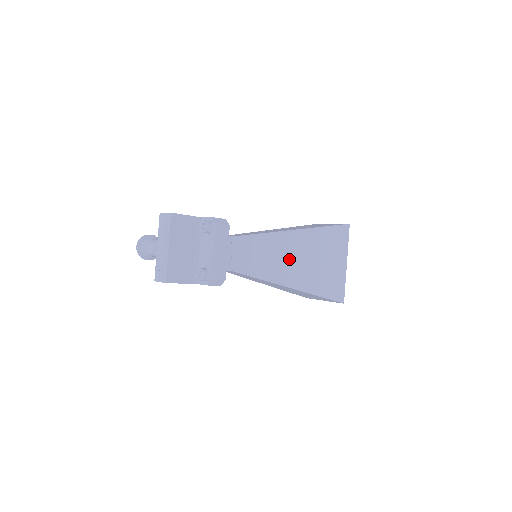
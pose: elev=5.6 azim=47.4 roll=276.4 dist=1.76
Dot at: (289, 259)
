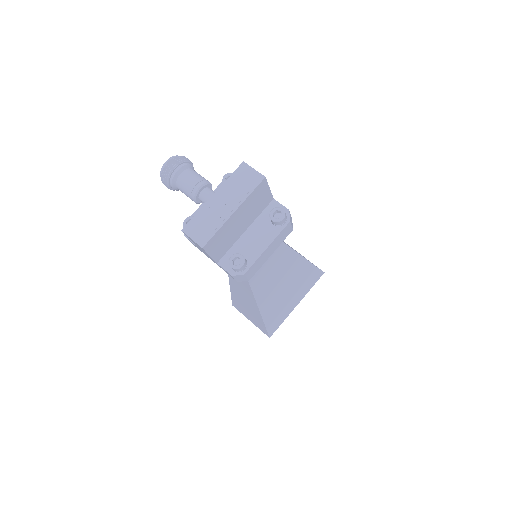
Dot at: (278, 279)
